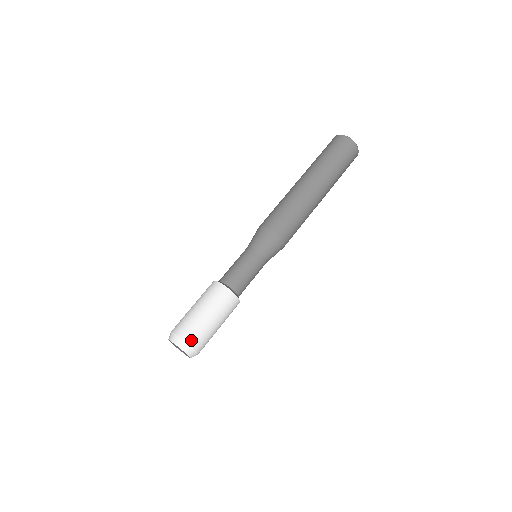
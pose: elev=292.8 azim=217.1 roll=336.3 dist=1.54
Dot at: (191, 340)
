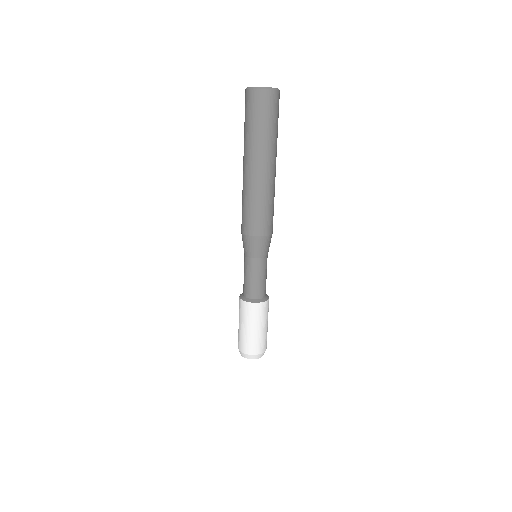
Dot at: (248, 351)
